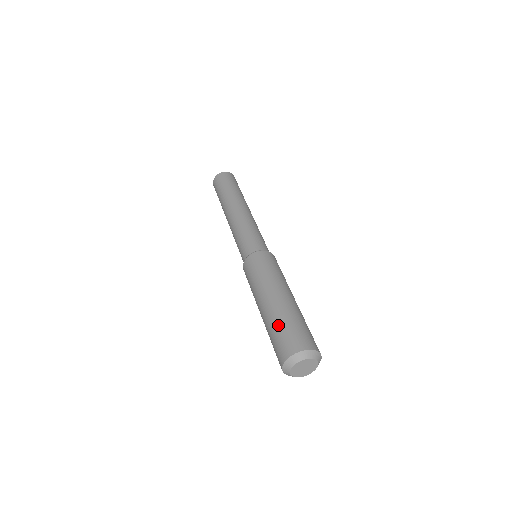
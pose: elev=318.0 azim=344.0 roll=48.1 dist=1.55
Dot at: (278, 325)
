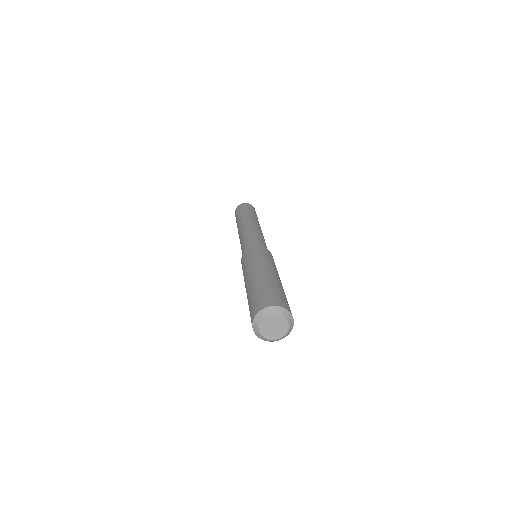
Dot at: (276, 287)
